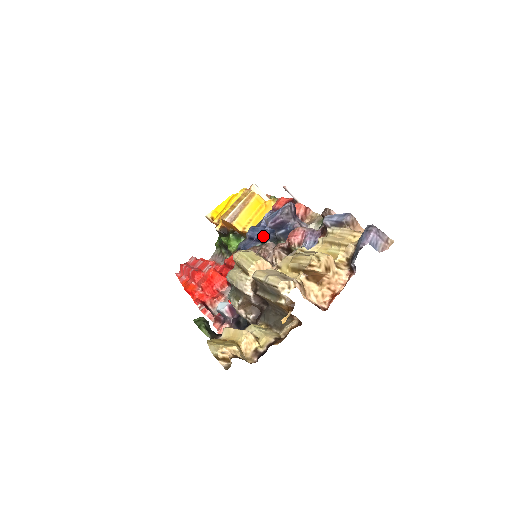
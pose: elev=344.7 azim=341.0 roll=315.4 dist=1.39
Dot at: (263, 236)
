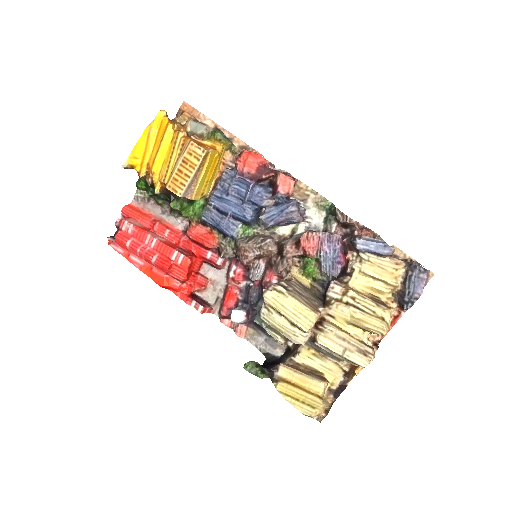
Dot at: (244, 217)
